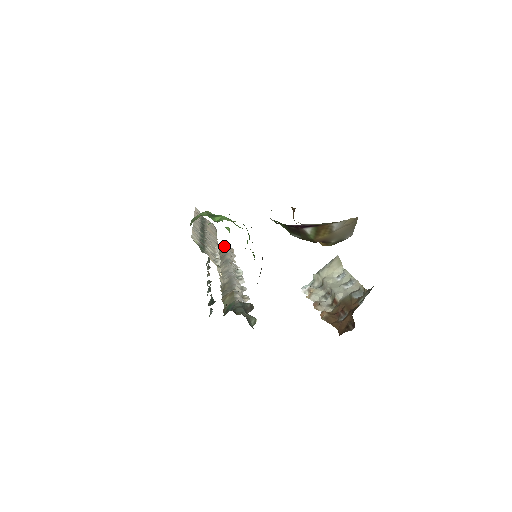
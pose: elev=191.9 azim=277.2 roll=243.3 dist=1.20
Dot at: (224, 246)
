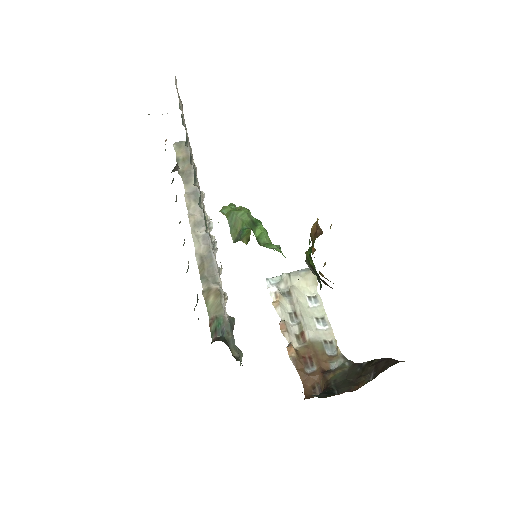
Dot at: (187, 147)
